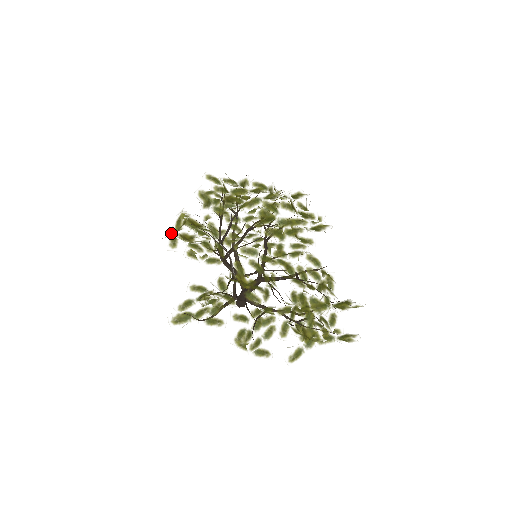
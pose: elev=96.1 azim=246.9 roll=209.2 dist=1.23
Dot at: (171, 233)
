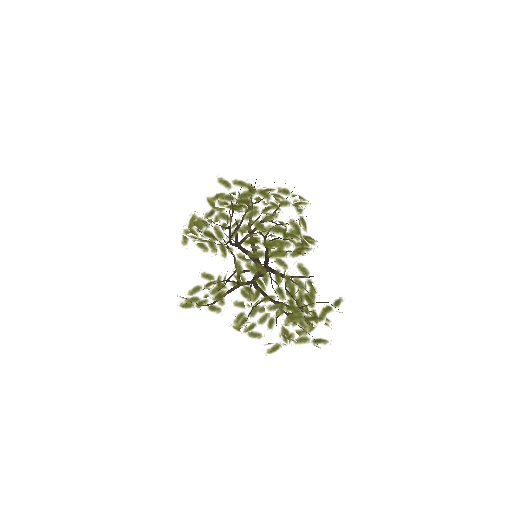
Dot at: (183, 232)
